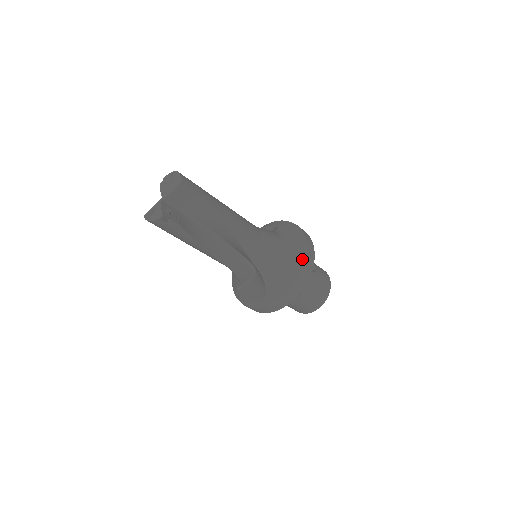
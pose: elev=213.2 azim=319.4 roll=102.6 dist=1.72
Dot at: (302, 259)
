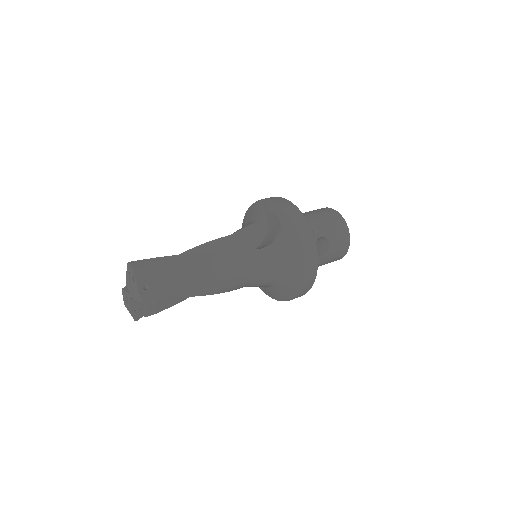
Dot at: (299, 286)
